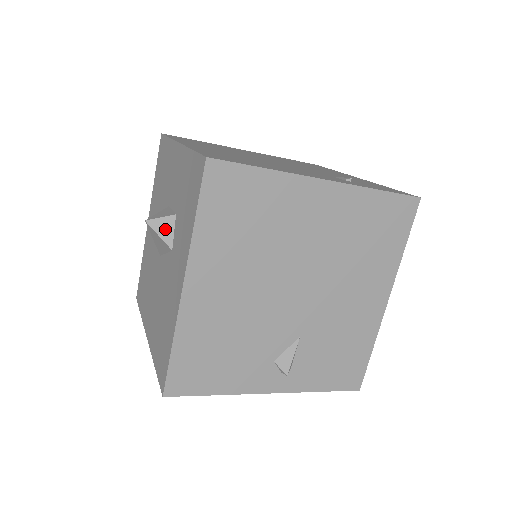
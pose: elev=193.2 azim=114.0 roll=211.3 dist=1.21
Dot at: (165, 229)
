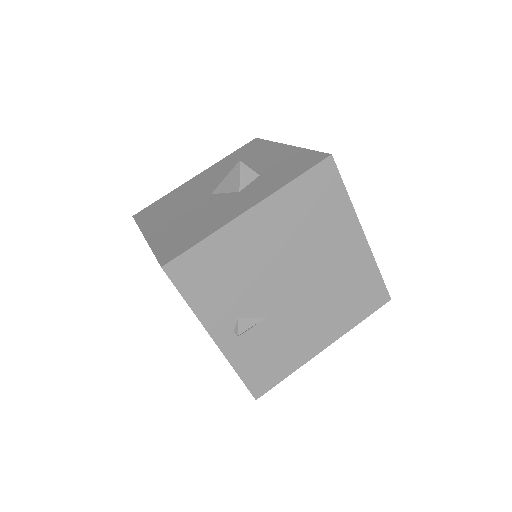
Dot at: (246, 176)
